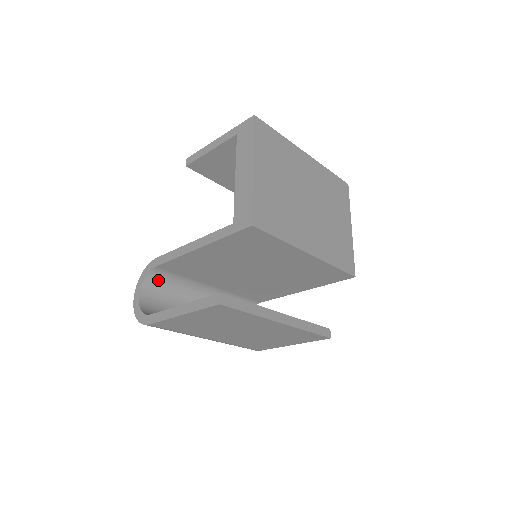
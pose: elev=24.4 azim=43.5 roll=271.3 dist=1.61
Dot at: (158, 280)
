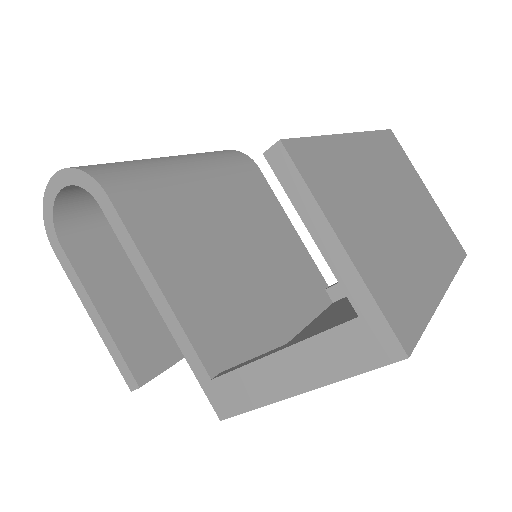
Dot at: occluded
